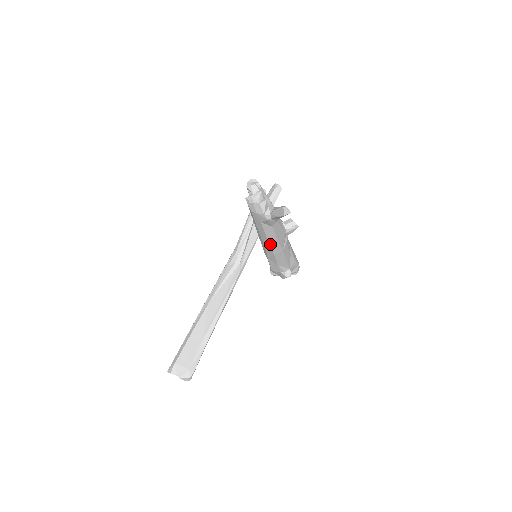
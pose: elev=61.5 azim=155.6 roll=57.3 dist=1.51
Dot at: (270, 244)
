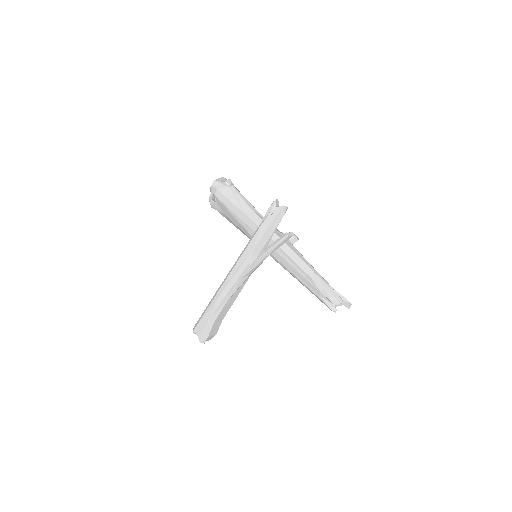
Dot at: occluded
